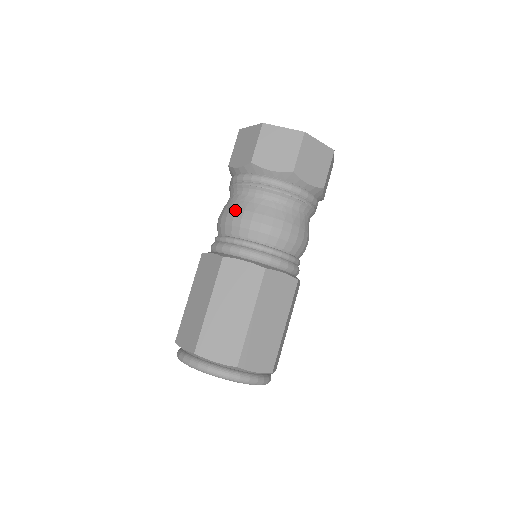
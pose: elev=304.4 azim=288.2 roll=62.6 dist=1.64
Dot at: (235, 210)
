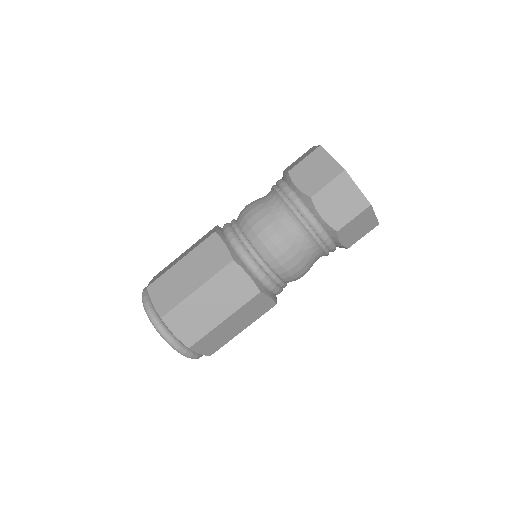
Dot at: (268, 224)
